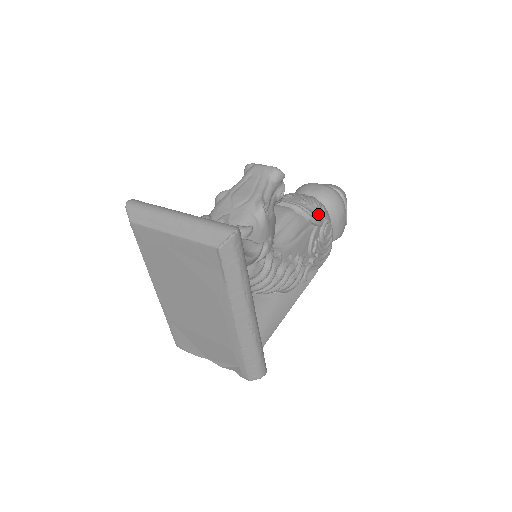
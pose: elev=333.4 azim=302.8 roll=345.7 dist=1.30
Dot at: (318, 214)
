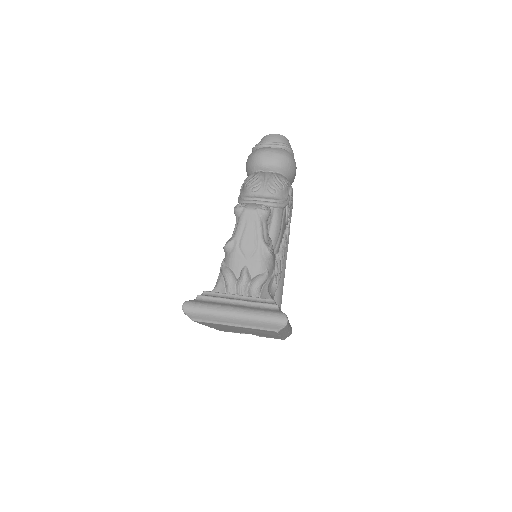
Dot at: (285, 194)
